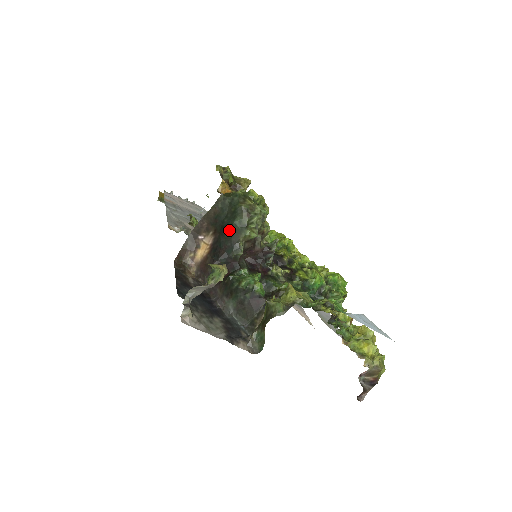
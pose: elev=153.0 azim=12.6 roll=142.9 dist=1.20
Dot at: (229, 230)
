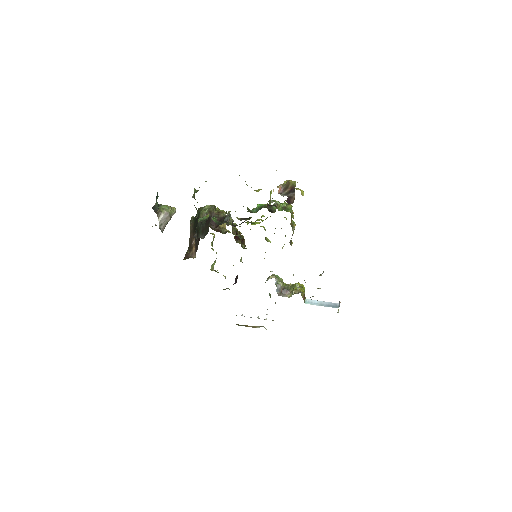
Dot at: (196, 221)
